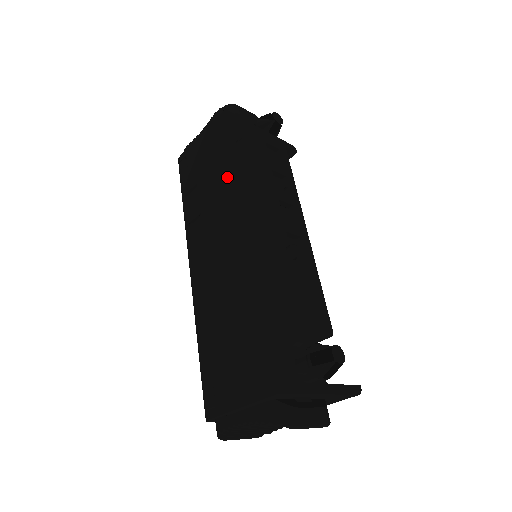
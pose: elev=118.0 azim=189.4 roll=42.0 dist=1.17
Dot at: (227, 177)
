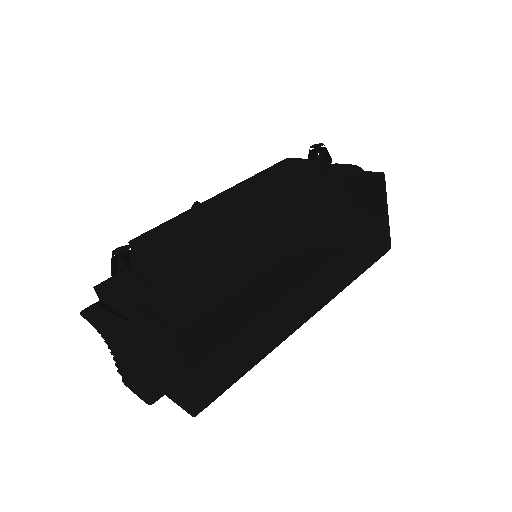
Dot at: occluded
